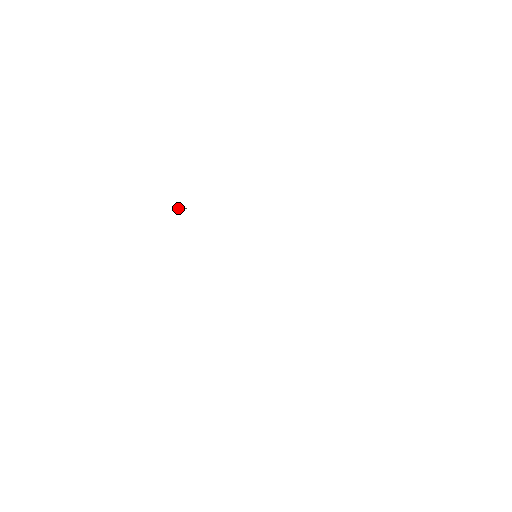
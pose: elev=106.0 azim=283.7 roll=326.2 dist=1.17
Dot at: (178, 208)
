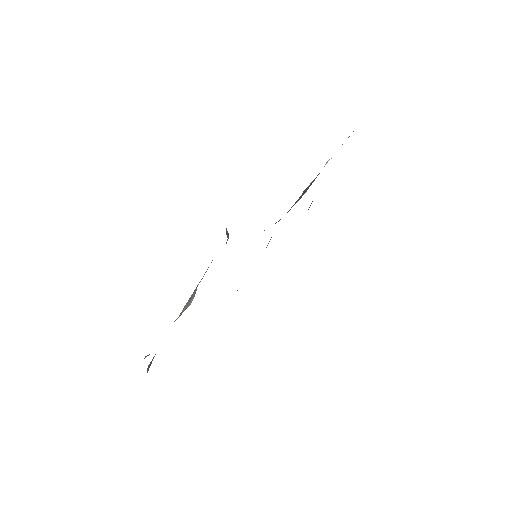
Dot at: occluded
